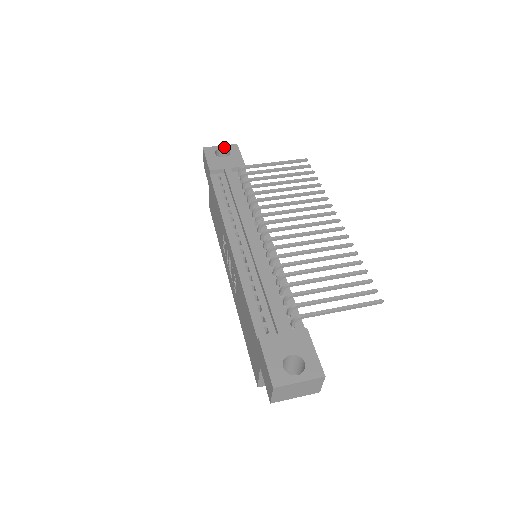
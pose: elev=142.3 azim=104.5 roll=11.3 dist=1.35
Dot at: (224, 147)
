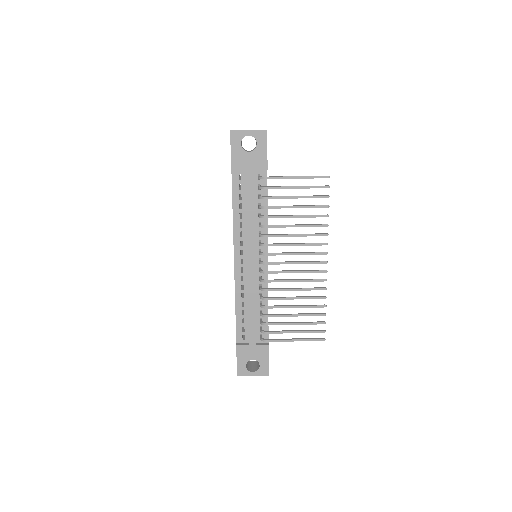
Dot at: (252, 134)
